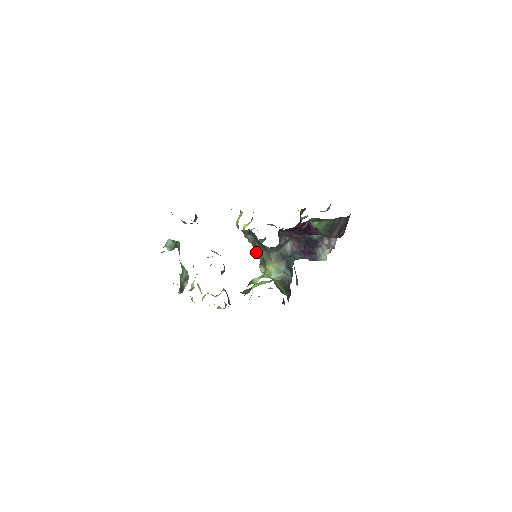
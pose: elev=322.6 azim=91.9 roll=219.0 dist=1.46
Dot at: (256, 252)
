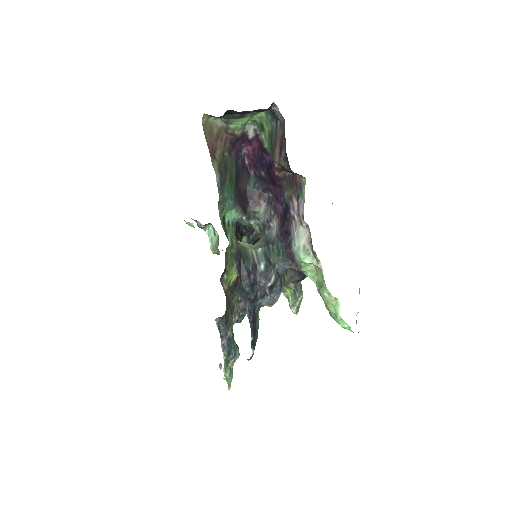
Dot at: occluded
